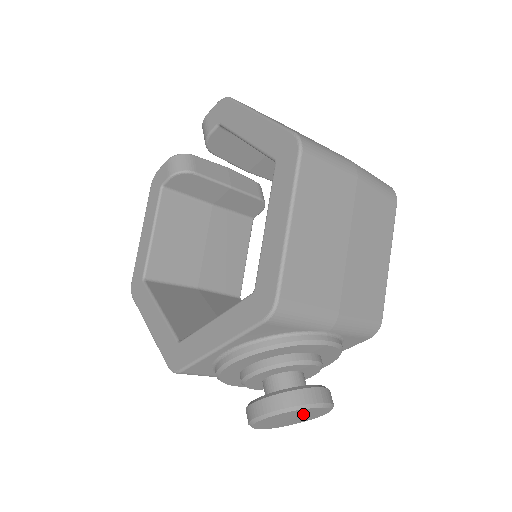
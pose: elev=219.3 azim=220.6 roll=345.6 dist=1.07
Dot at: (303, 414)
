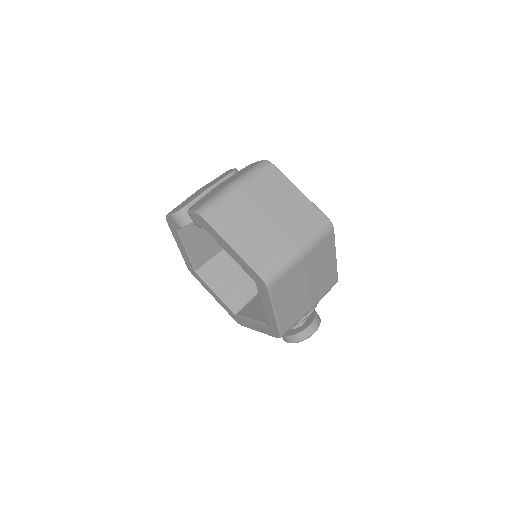
Dot at: occluded
